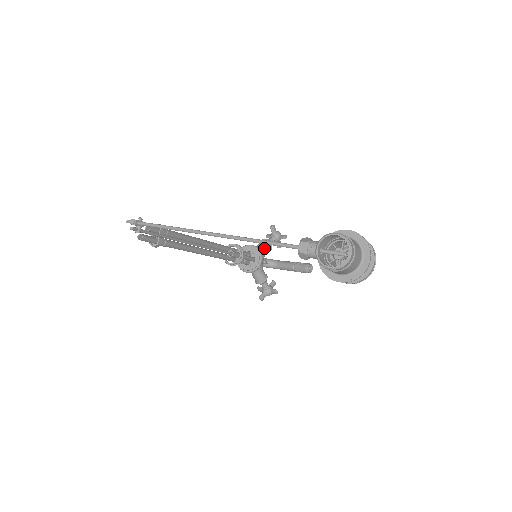
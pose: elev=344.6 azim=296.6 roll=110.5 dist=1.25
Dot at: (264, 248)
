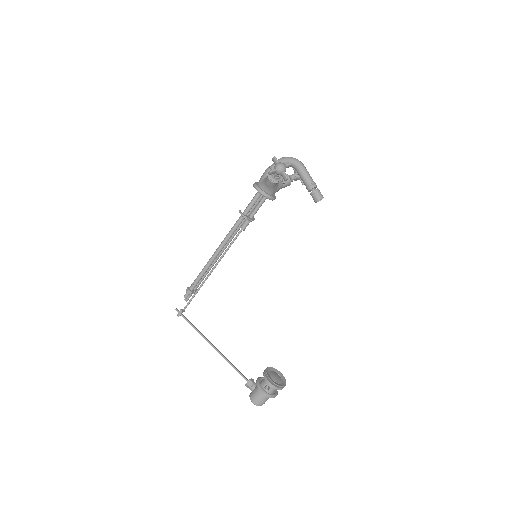
Dot at: (272, 187)
